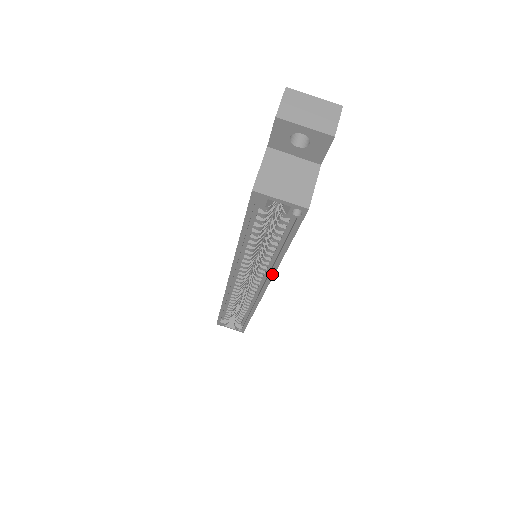
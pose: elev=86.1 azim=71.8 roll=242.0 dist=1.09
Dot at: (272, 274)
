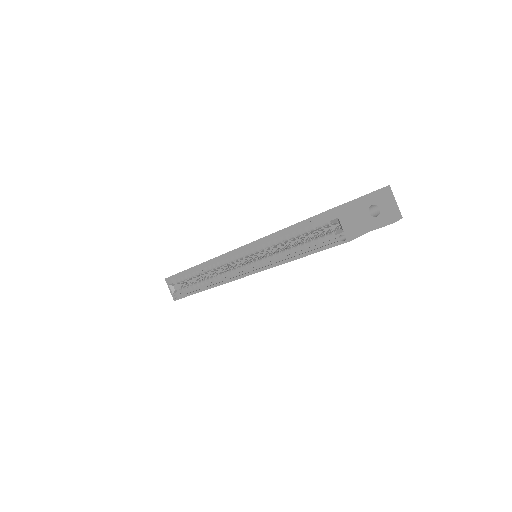
Dot at: (270, 267)
